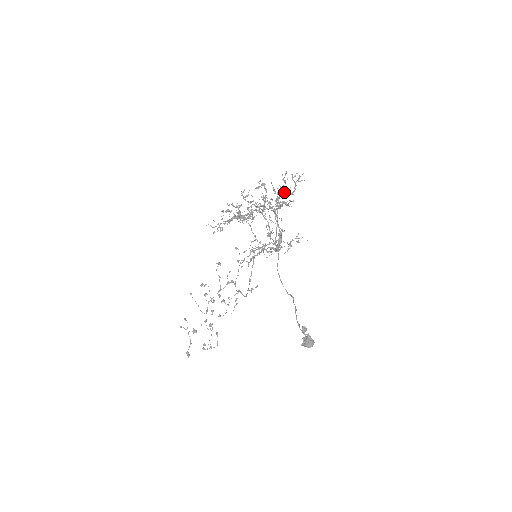
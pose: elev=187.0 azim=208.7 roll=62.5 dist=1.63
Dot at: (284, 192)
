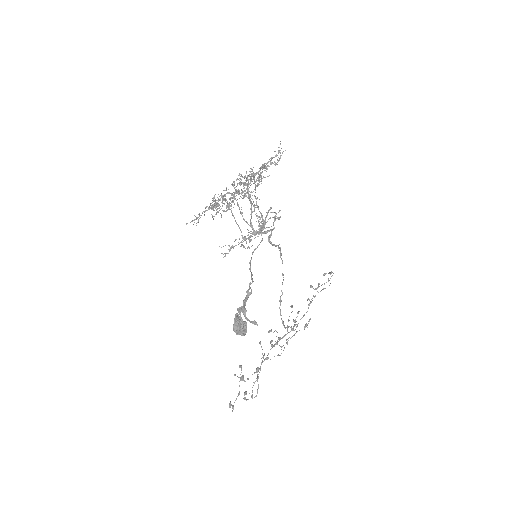
Dot at: (260, 169)
